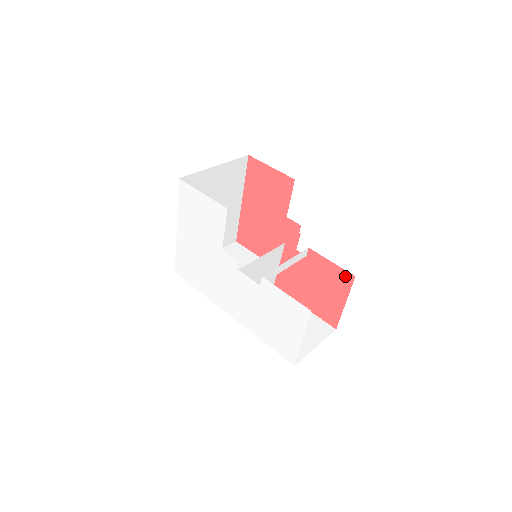
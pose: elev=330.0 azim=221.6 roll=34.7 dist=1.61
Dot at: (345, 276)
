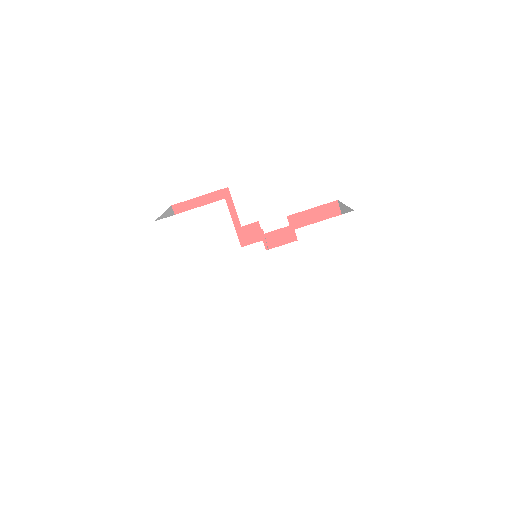
Dot at: (330, 209)
